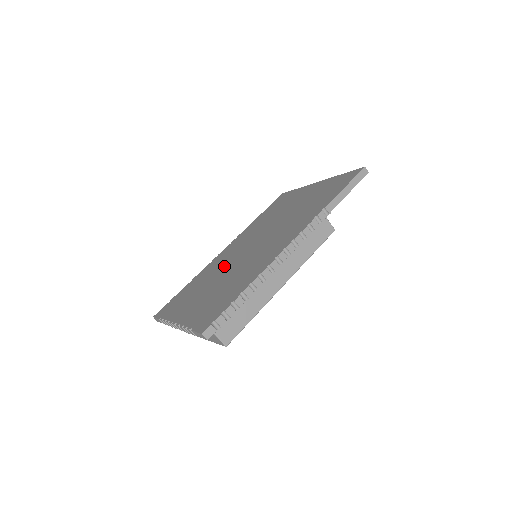
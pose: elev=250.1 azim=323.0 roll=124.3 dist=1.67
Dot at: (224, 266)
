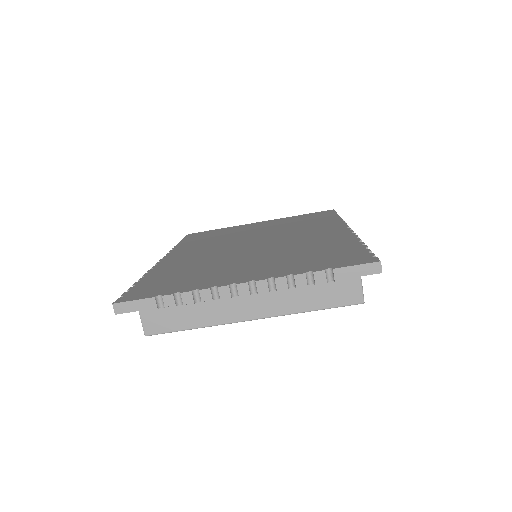
Dot at: (225, 255)
